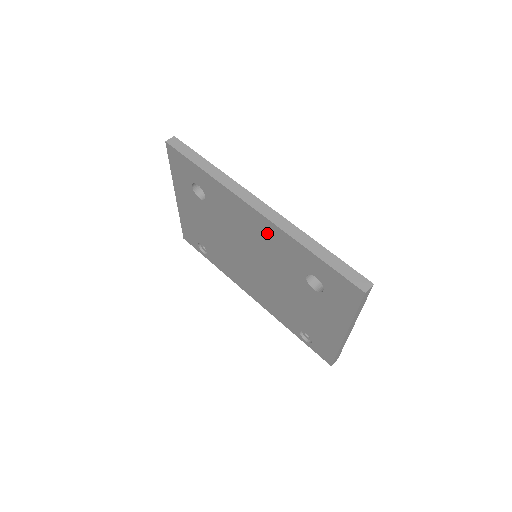
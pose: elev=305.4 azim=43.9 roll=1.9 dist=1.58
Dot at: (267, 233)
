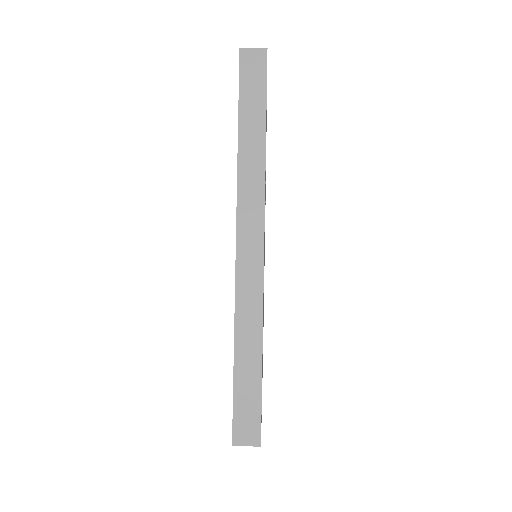
Dot at: occluded
